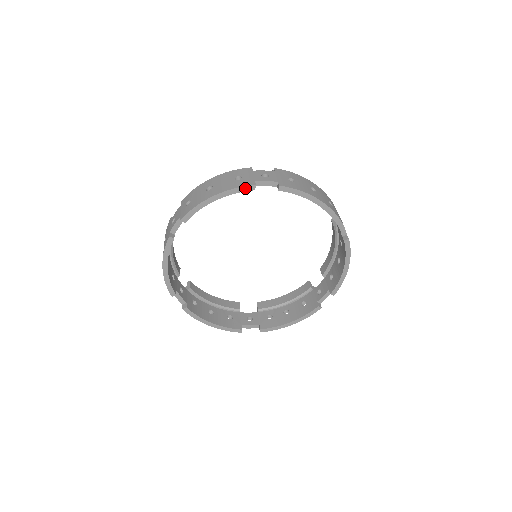
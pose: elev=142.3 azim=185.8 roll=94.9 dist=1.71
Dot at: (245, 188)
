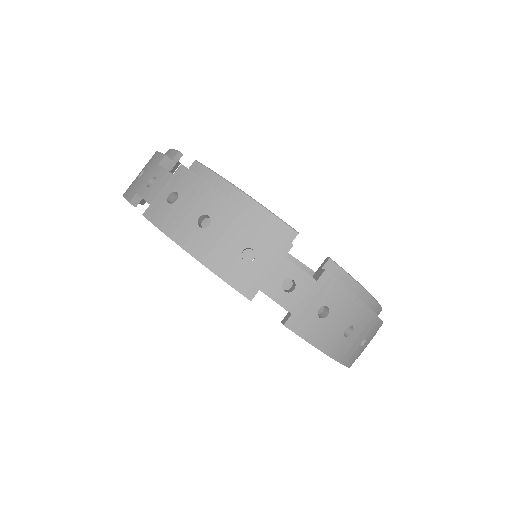
Dot at: (235, 289)
